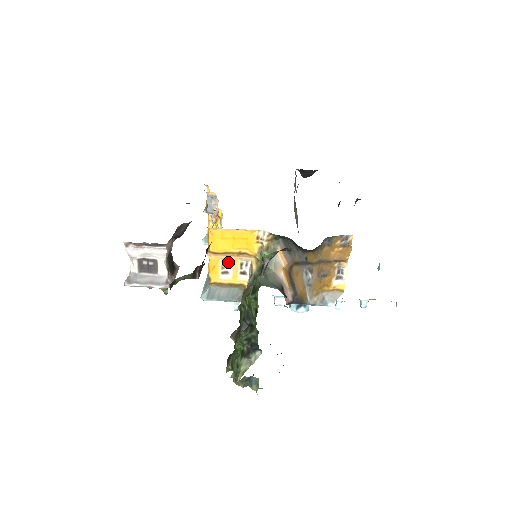
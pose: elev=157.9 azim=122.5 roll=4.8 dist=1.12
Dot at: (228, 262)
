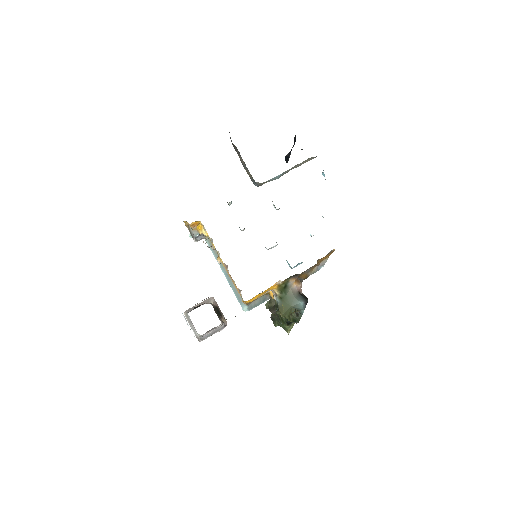
Dot at: occluded
